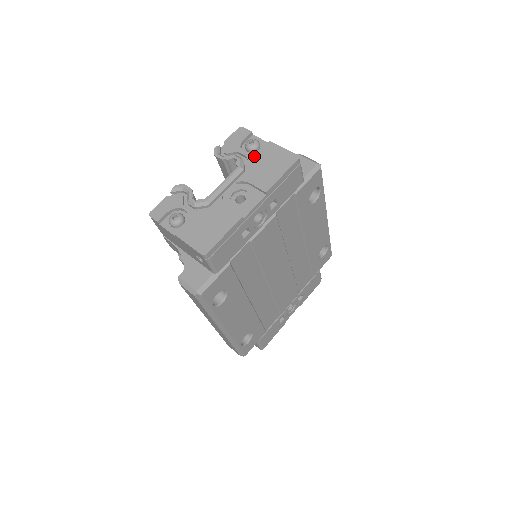
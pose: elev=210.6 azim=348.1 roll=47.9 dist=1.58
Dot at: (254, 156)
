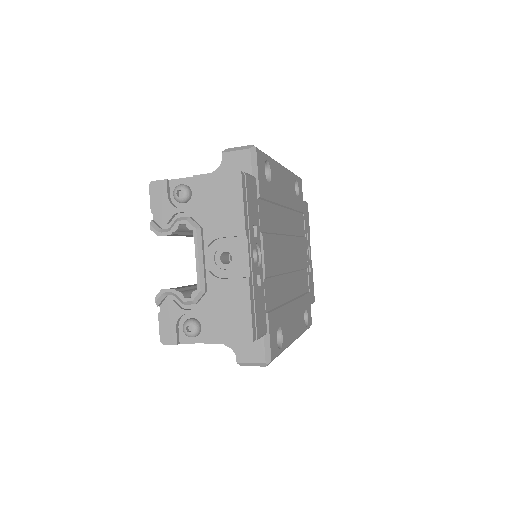
Dot at: (196, 205)
